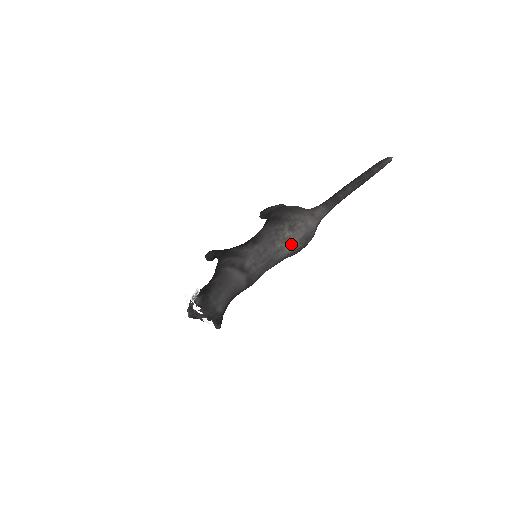
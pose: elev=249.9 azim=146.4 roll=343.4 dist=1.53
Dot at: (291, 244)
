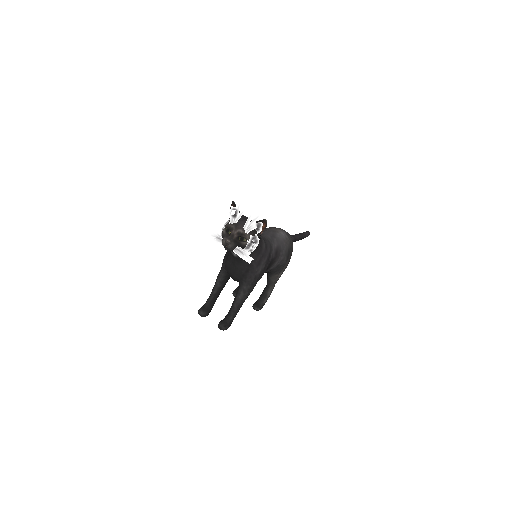
Dot at: (281, 231)
